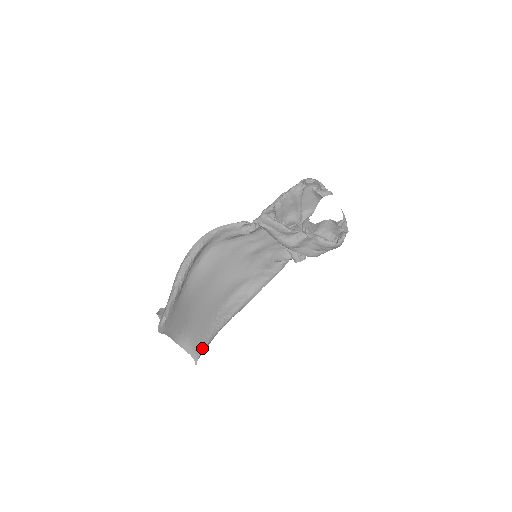
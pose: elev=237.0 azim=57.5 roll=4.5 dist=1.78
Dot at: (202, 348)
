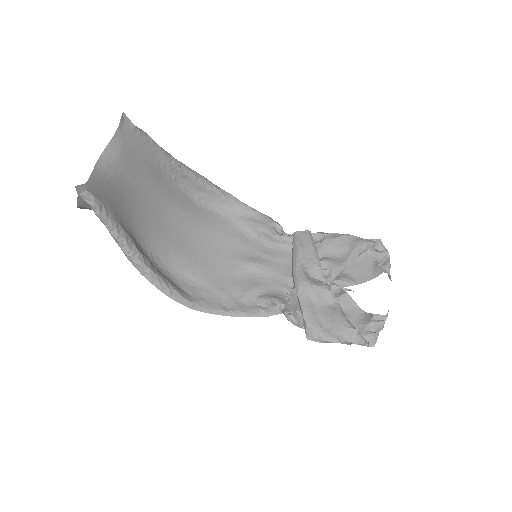
Dot at: (103, 203)
